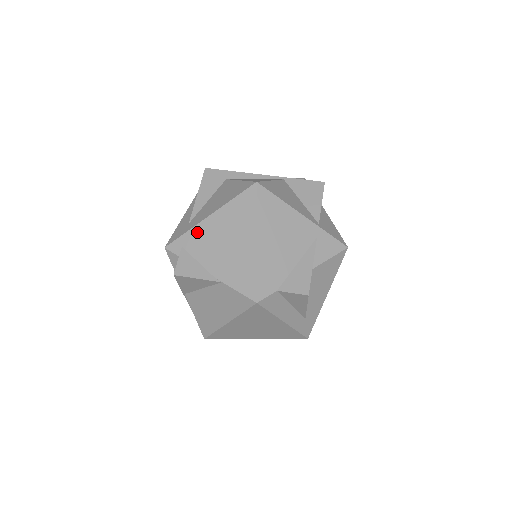
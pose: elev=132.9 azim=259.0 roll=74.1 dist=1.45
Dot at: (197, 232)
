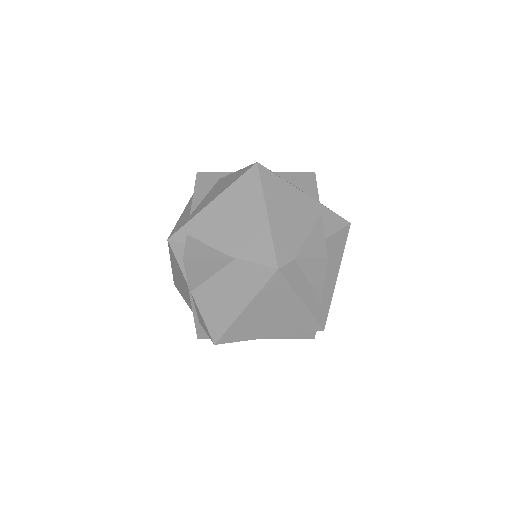
Dot at: (202, 217)
